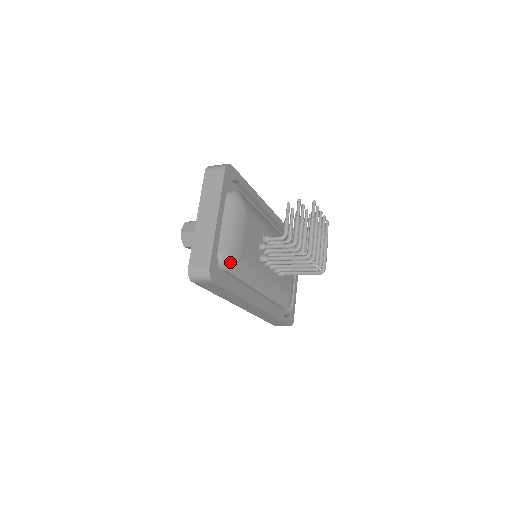
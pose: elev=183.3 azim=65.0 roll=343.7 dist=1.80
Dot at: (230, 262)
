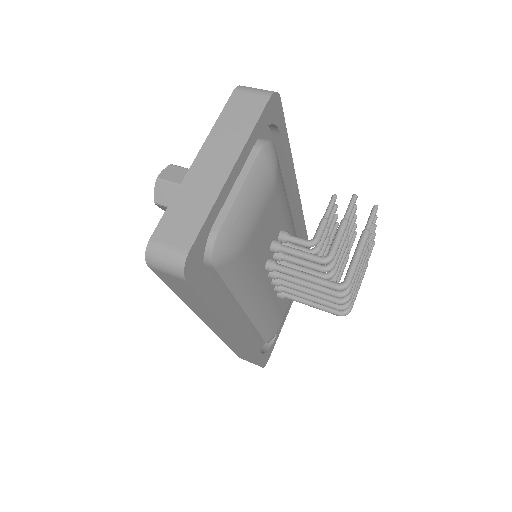
Dot at: (224, 254)
